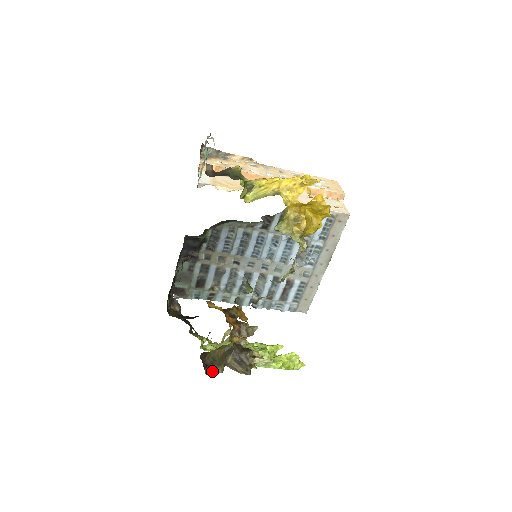
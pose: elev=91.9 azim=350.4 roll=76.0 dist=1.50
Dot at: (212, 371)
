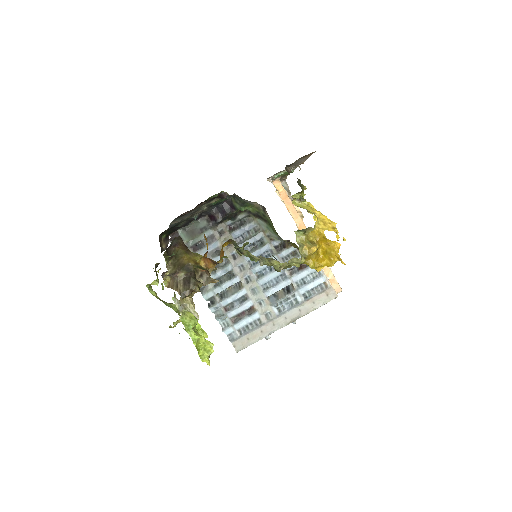
Dot at: (167, 260)
